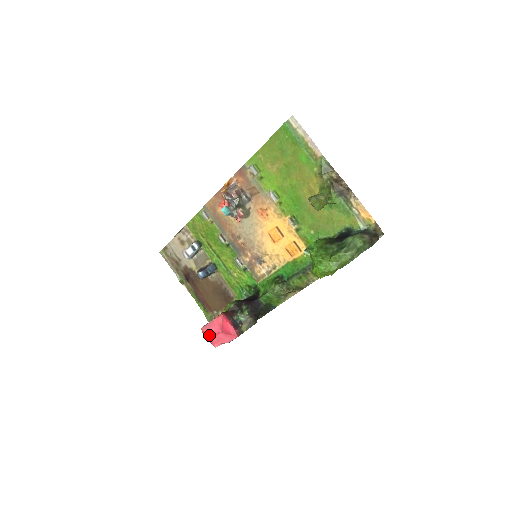
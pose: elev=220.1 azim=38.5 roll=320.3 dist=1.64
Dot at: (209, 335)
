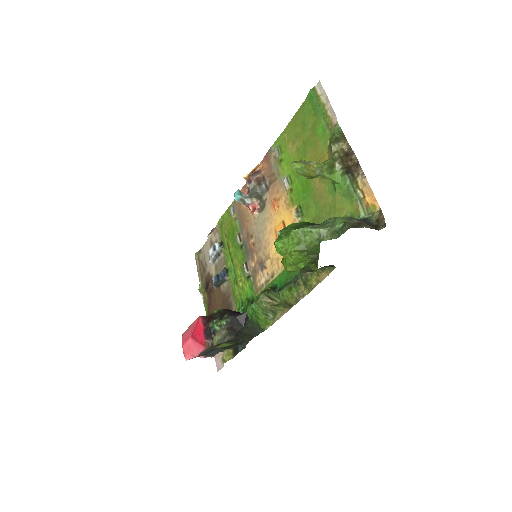
Dot at: (183, 340)
